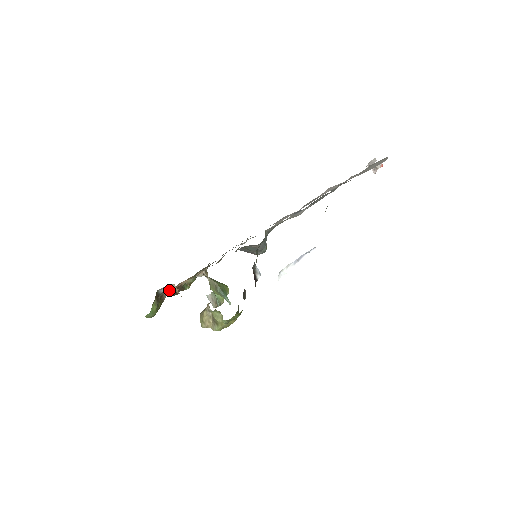
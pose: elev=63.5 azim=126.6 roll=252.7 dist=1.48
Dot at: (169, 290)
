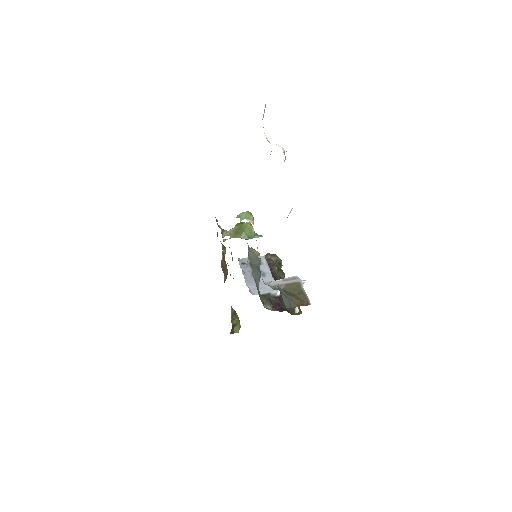
Dot at: occluded
